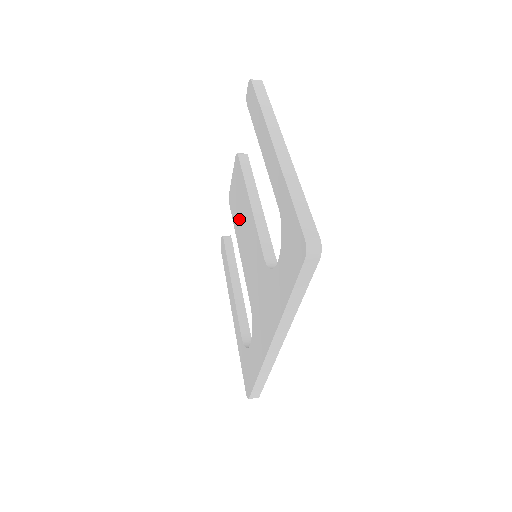
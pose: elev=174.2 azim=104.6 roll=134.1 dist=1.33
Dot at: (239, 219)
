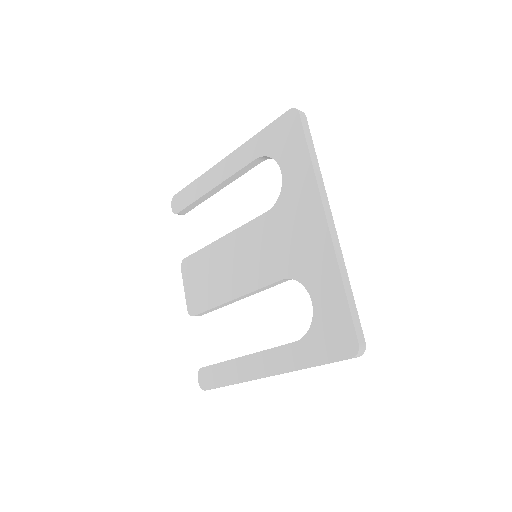
Dot at: (217, 282)
